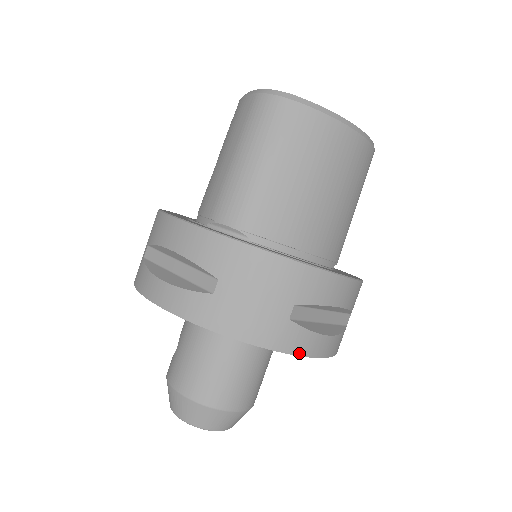
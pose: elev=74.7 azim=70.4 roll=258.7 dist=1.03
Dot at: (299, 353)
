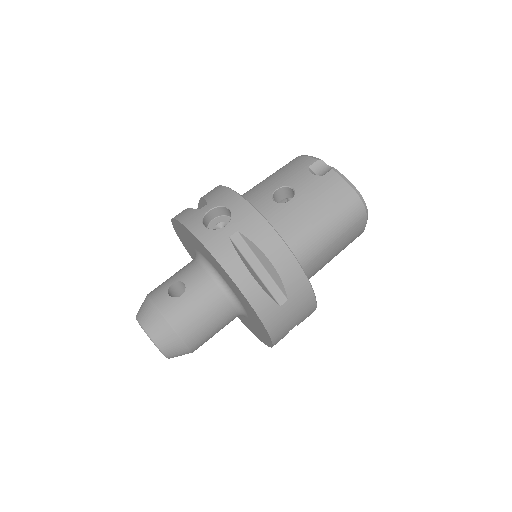
Dot at: occluded
